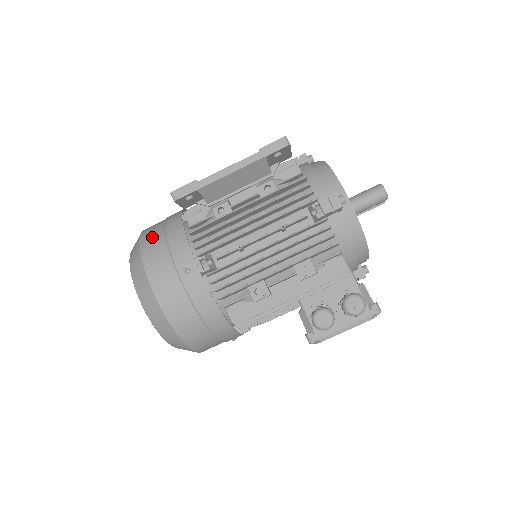
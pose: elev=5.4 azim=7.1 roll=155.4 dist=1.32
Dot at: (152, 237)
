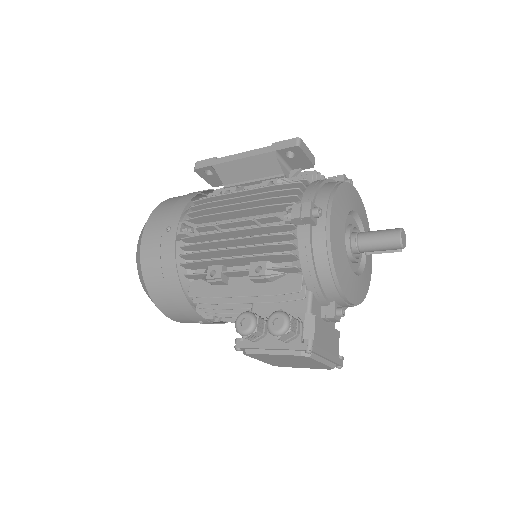
Dot at: (174, 198)
